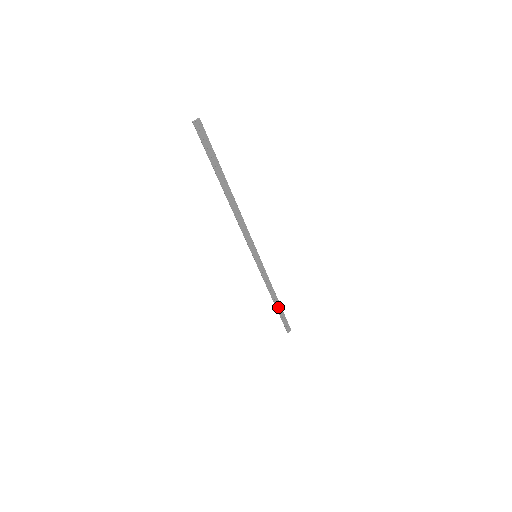
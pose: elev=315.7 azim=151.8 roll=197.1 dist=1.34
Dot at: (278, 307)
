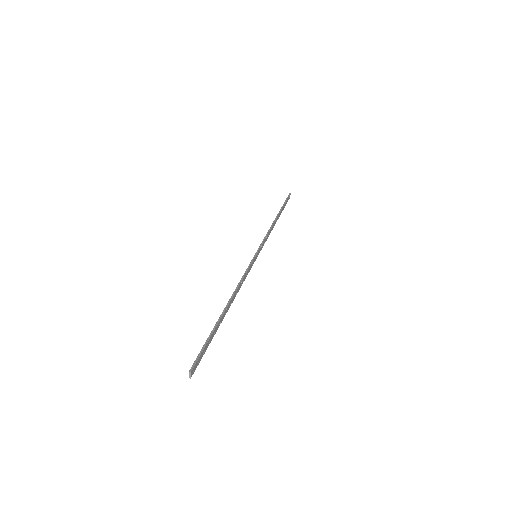
Dot at: (279, 215)
